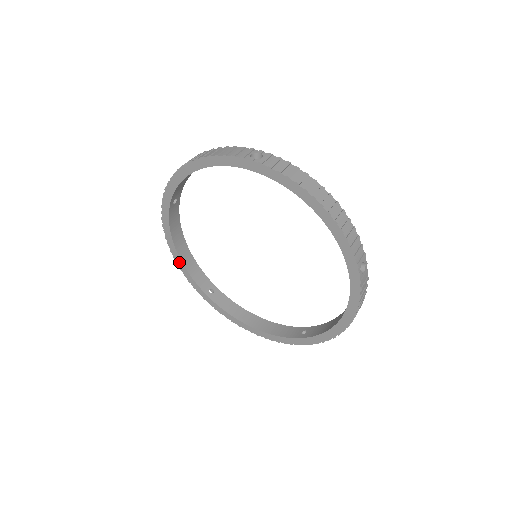
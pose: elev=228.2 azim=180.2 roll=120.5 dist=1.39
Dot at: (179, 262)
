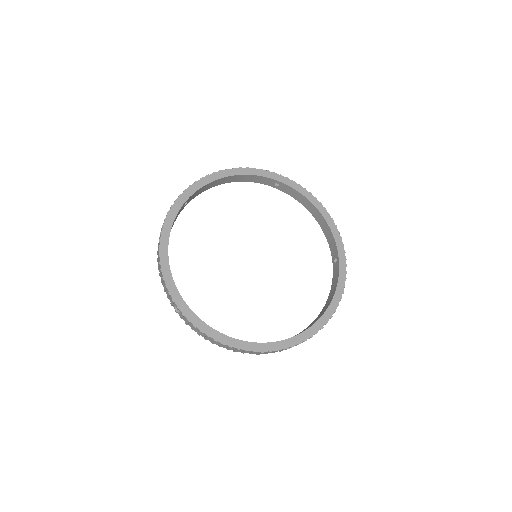
Dot at: (245, 346)
